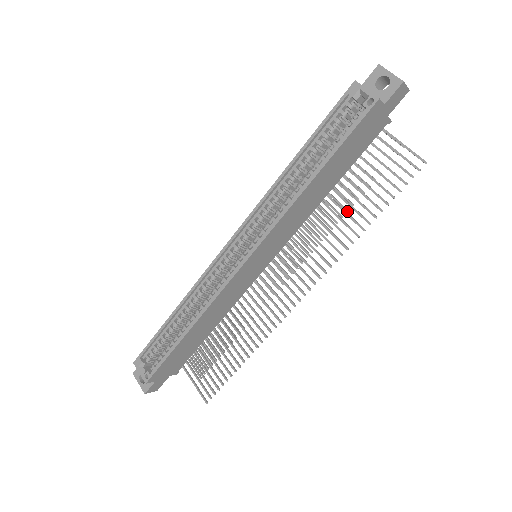
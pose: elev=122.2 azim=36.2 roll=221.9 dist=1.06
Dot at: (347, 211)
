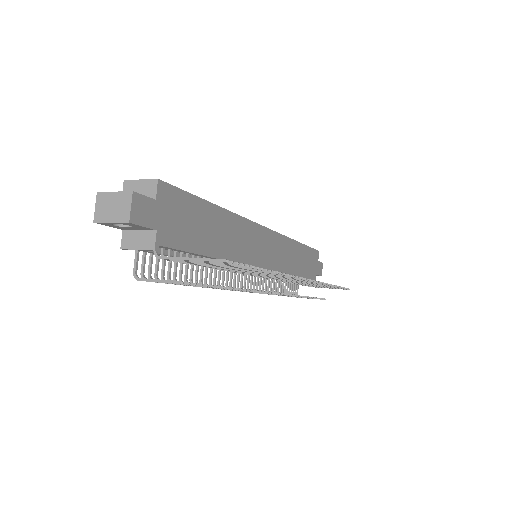
Dot at: (306, 296)
